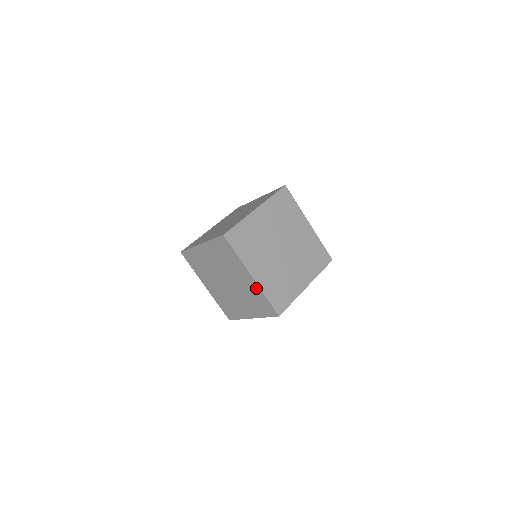
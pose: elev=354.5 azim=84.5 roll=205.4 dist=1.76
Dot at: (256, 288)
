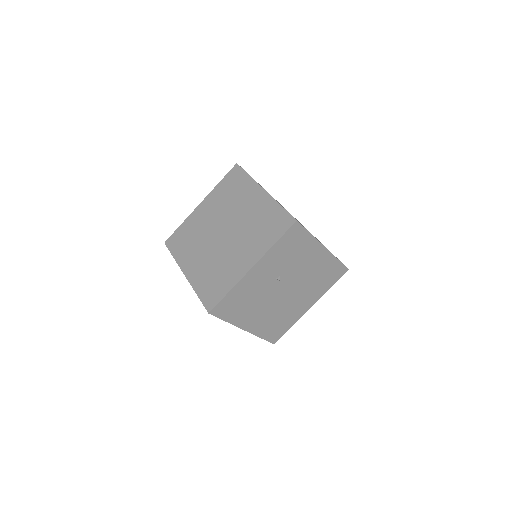
Dot at: occluded
